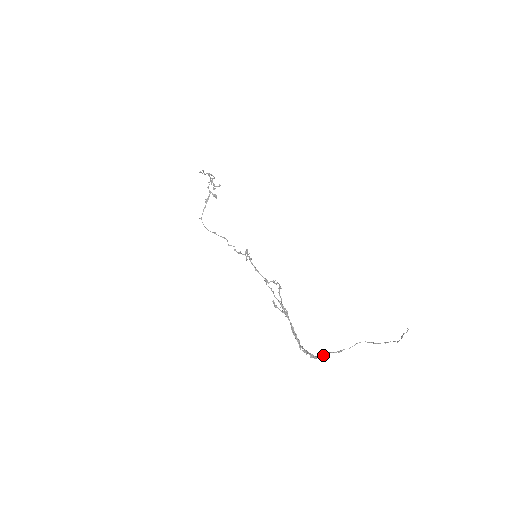
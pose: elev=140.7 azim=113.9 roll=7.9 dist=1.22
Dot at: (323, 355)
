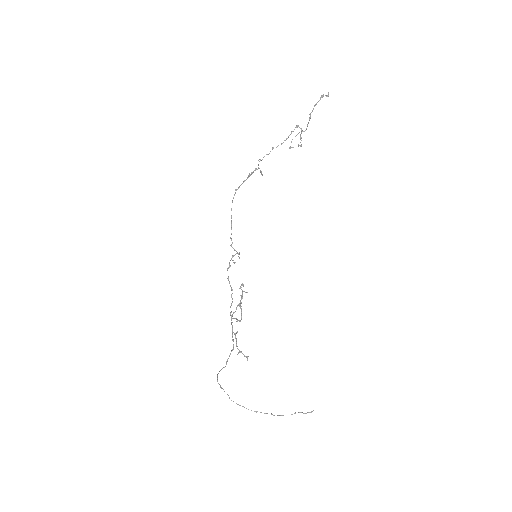
Dot at: occluded
